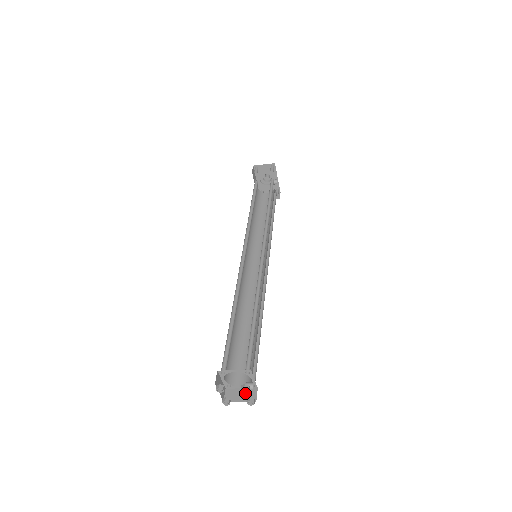
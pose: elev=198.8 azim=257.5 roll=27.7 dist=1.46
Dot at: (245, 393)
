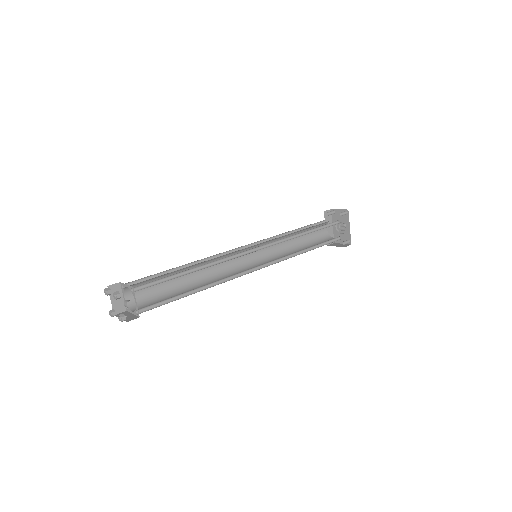
Dot at: (130, 316)
